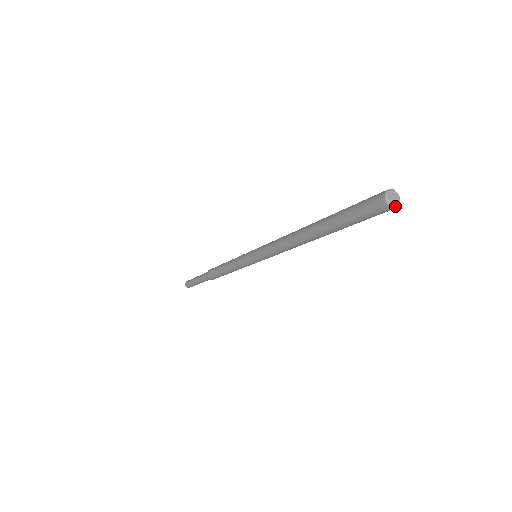
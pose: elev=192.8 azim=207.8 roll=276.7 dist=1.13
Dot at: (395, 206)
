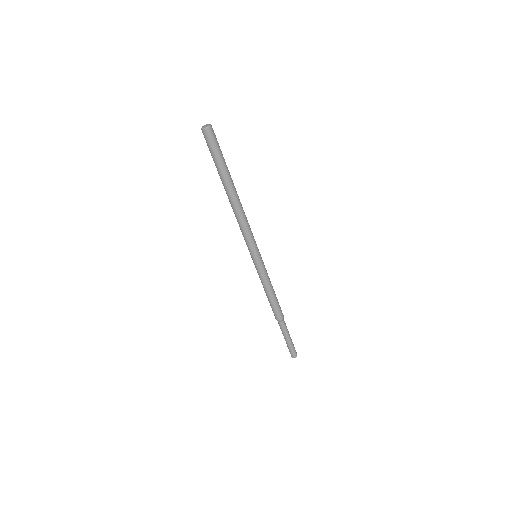
Dot at: (209, 126)
